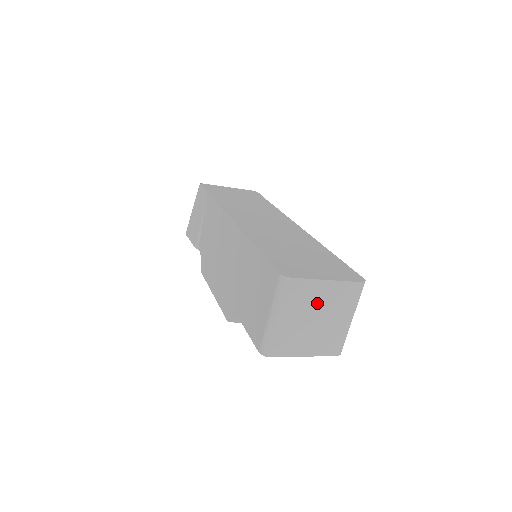
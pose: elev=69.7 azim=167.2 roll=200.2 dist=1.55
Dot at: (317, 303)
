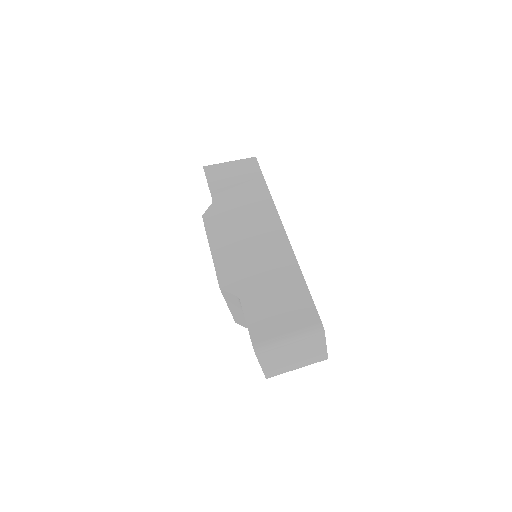
Dot at: (307, 351)
